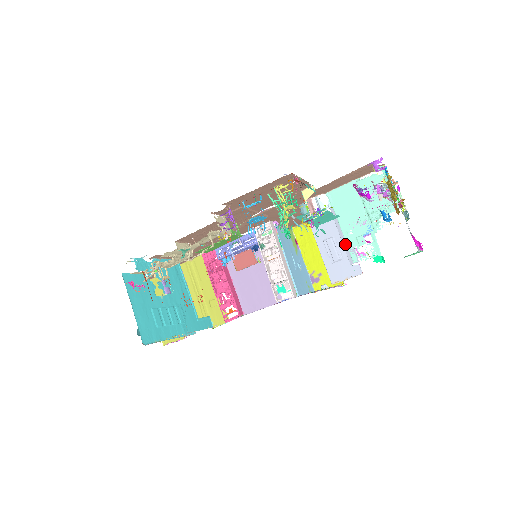
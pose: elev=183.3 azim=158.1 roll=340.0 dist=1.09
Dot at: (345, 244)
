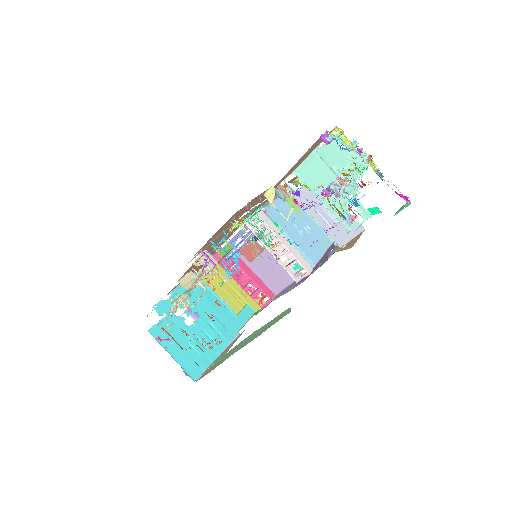
Dot at: occluded
